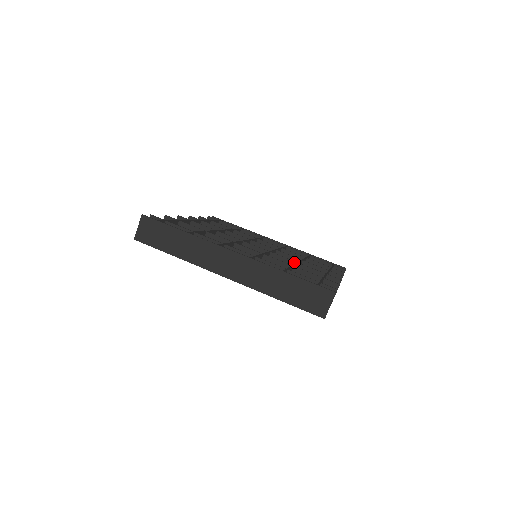
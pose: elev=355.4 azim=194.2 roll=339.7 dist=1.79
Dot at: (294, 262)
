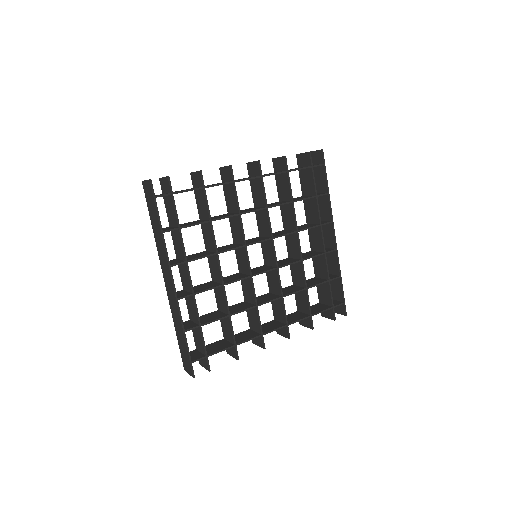
Dot at: (255, 302)
